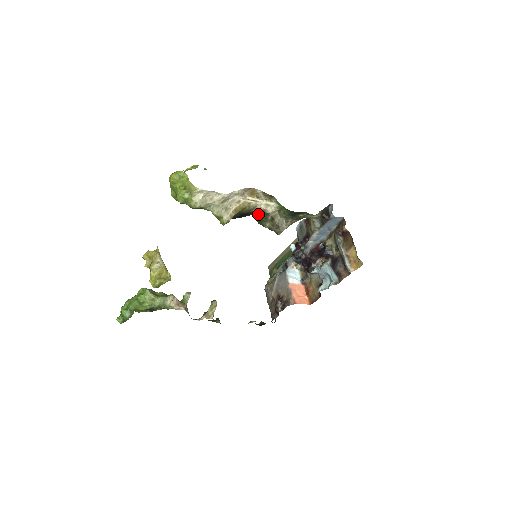
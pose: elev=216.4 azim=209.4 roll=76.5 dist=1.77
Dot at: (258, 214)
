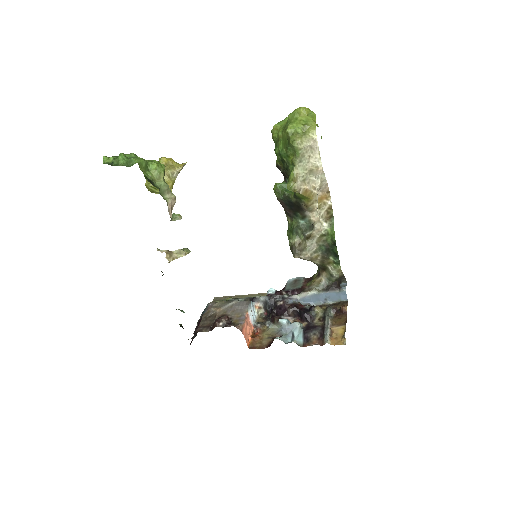
Dot at: (302, 222)
